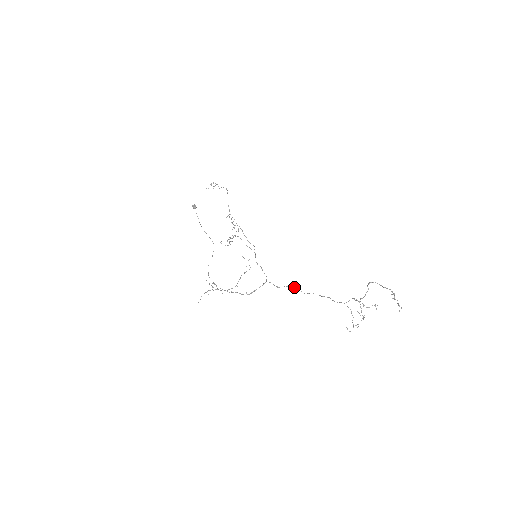
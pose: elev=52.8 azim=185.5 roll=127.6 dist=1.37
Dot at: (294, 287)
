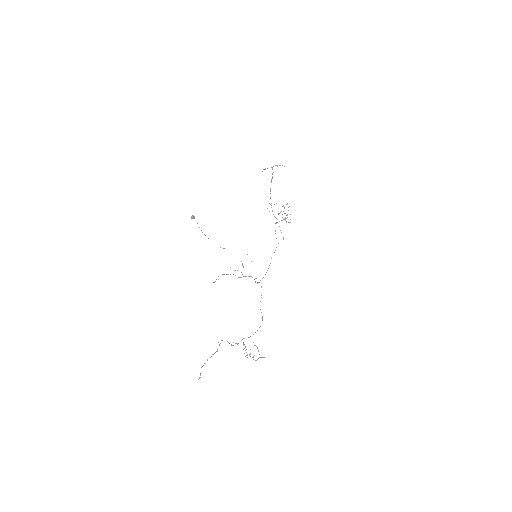
Dot at: (261, 297)
